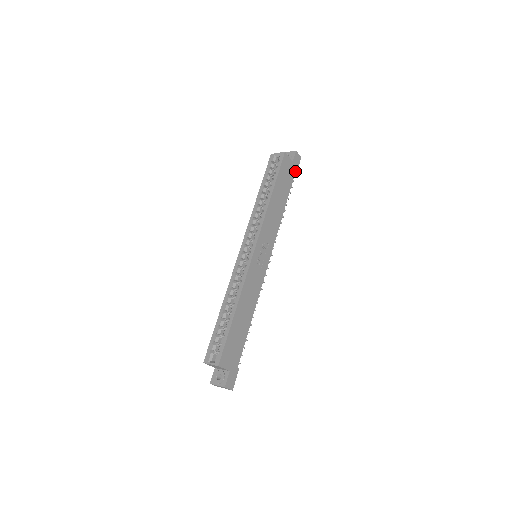
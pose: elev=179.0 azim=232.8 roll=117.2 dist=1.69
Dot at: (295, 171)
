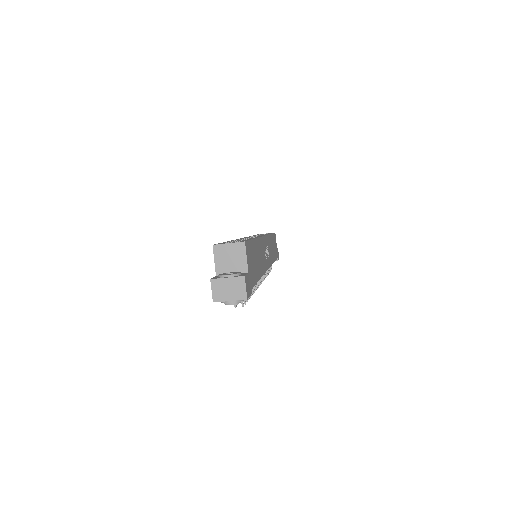
Dot at: (277, 257)
